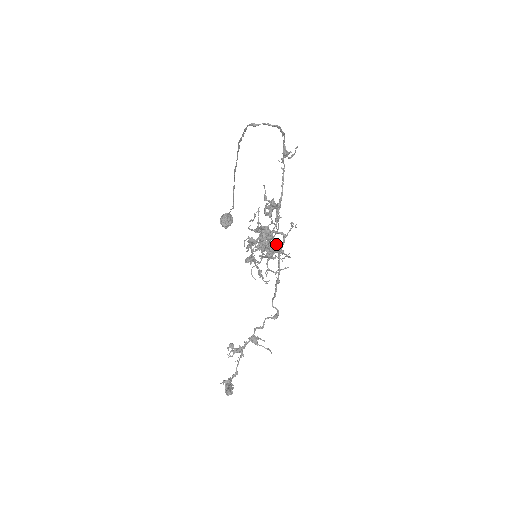
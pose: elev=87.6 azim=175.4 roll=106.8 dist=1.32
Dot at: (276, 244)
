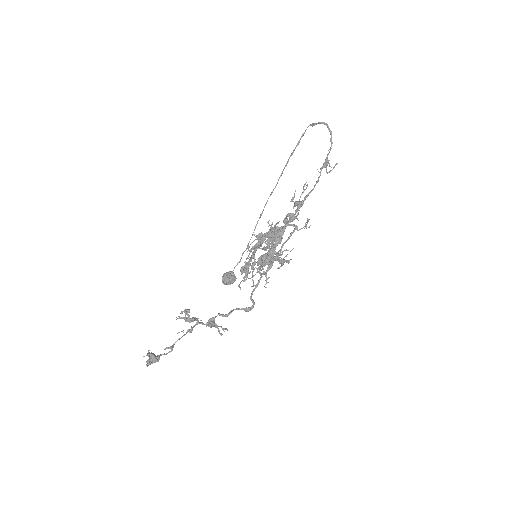
Dot at: occluded
